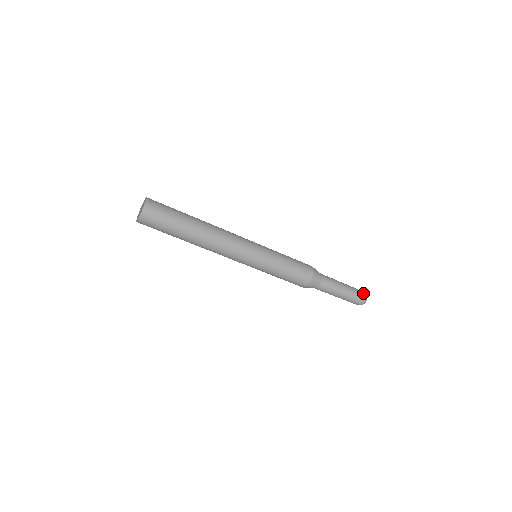
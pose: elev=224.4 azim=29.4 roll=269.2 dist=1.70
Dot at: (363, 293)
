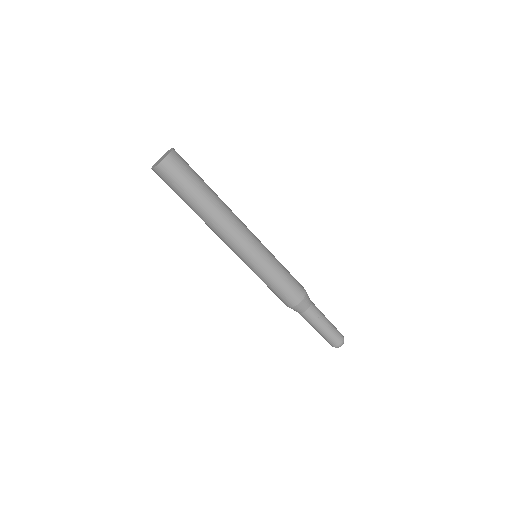
Dot at: (342, 338)
